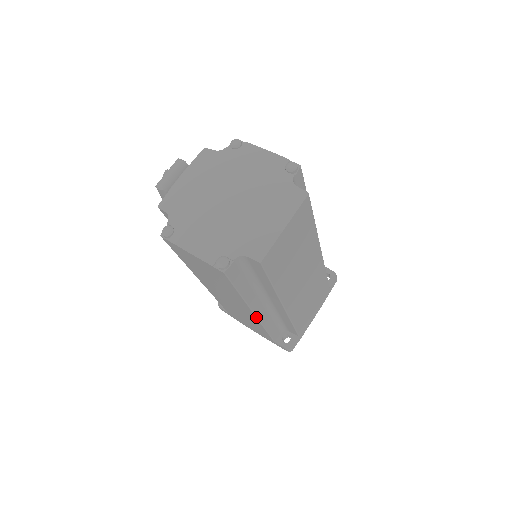
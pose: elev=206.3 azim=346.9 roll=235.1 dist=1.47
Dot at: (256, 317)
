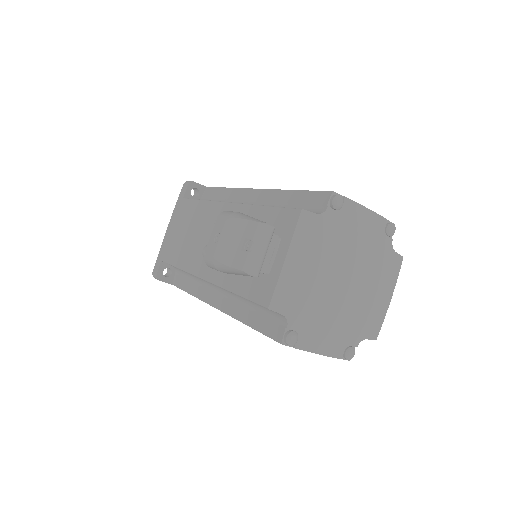
Dot at: occluded
